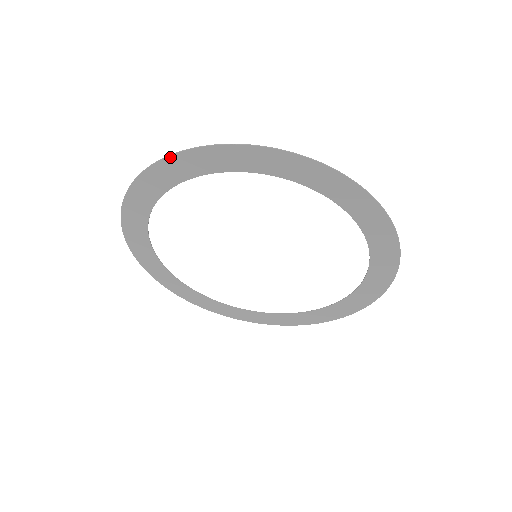
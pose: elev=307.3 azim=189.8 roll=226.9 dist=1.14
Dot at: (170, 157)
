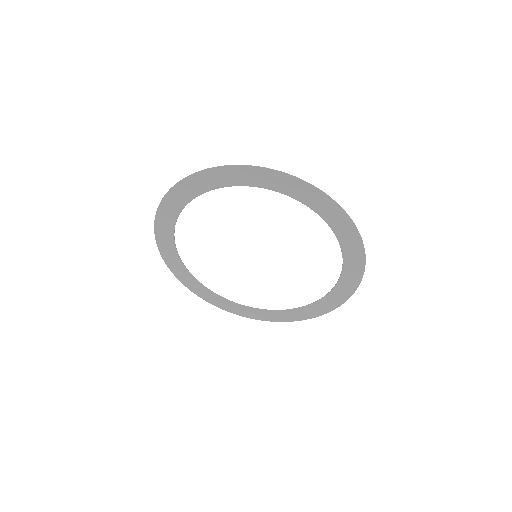
Dot at: (289, 176)
